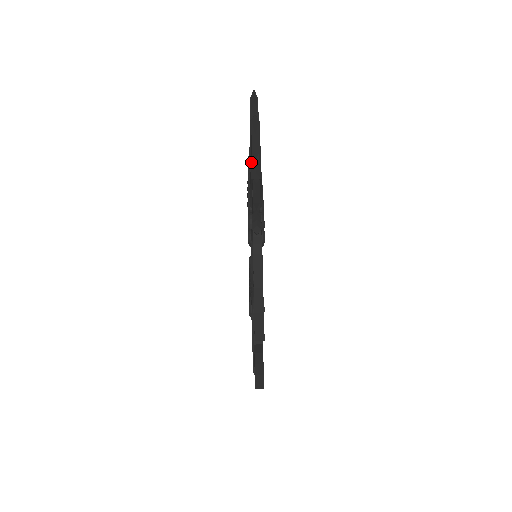
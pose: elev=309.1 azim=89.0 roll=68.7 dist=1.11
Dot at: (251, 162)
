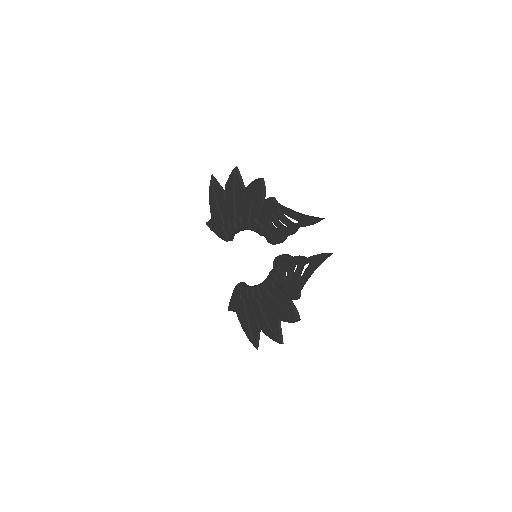
Dot at: (236, 197)
